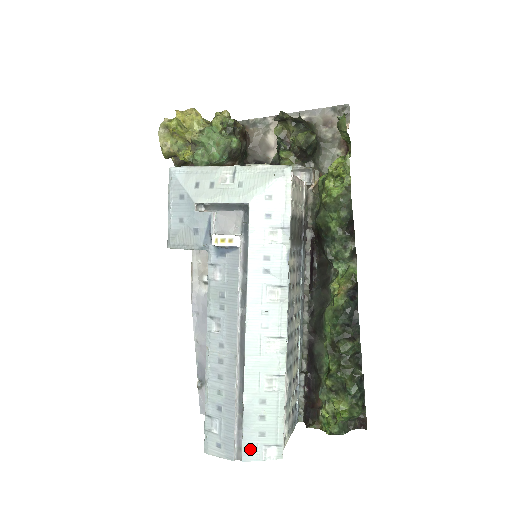
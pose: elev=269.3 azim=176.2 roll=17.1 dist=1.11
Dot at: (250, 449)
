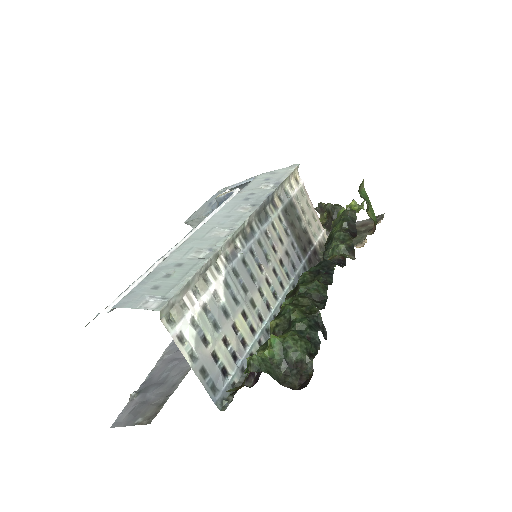
Dot at: (132, 298)
